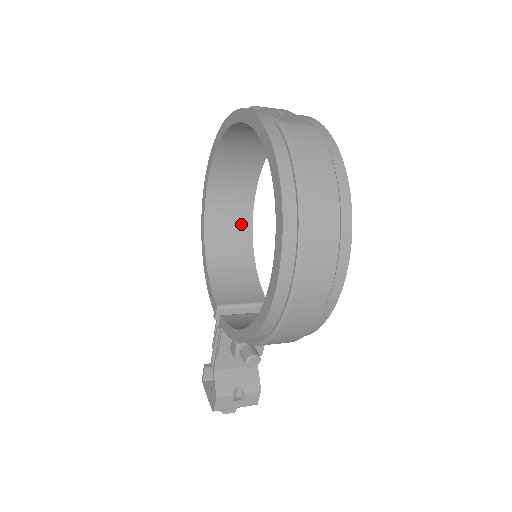
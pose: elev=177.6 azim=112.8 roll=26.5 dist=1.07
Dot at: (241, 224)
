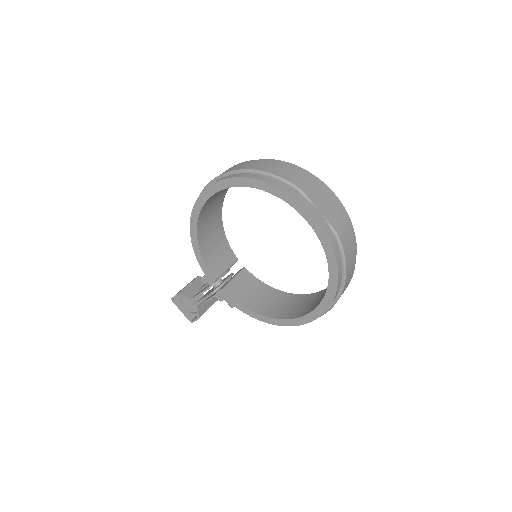
Dot at: (218, 203)
